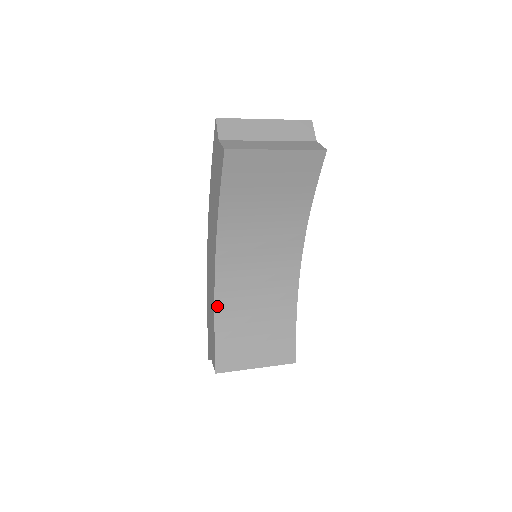
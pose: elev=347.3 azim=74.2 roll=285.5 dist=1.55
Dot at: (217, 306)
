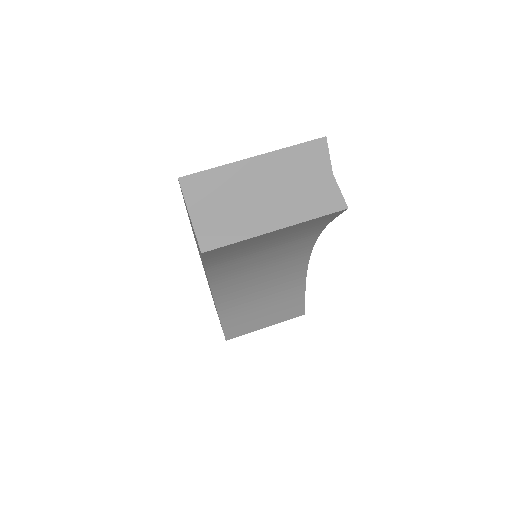
Dot at: (218, 304)
